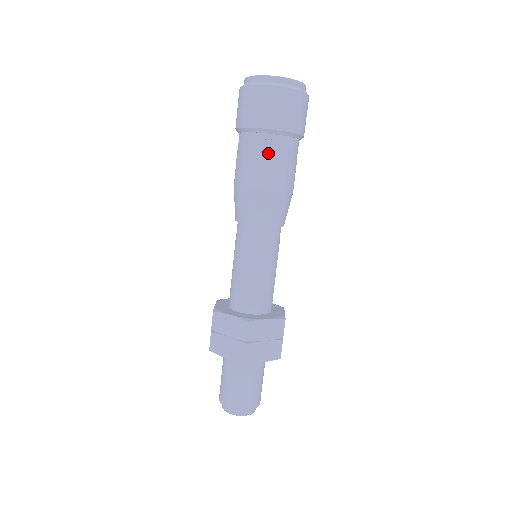
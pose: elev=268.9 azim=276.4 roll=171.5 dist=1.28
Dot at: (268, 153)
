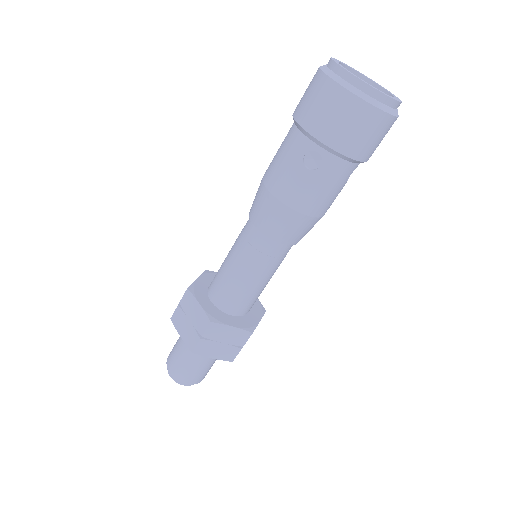
Dot at: (310, 166)
